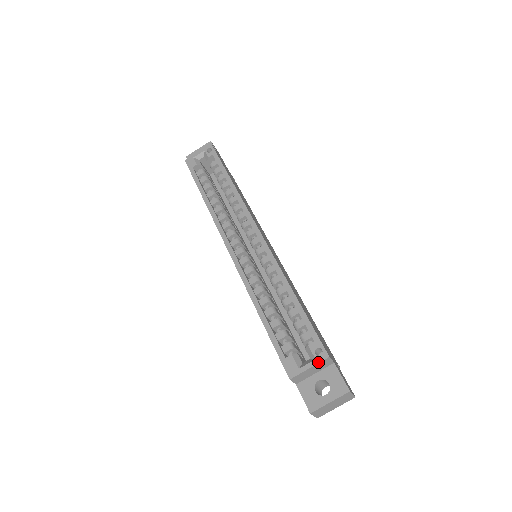
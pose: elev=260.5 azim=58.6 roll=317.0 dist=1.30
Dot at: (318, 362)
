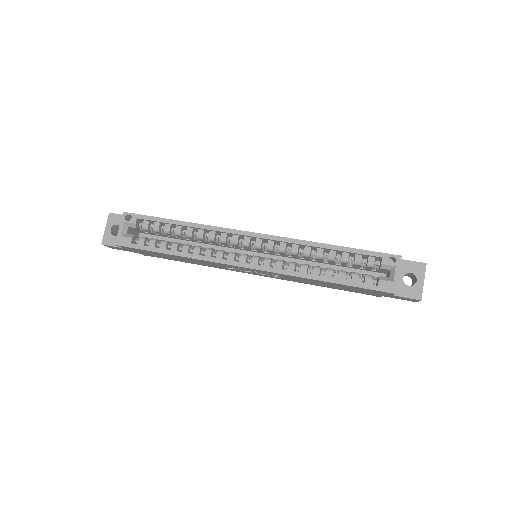
Dot at: (399, 266)
